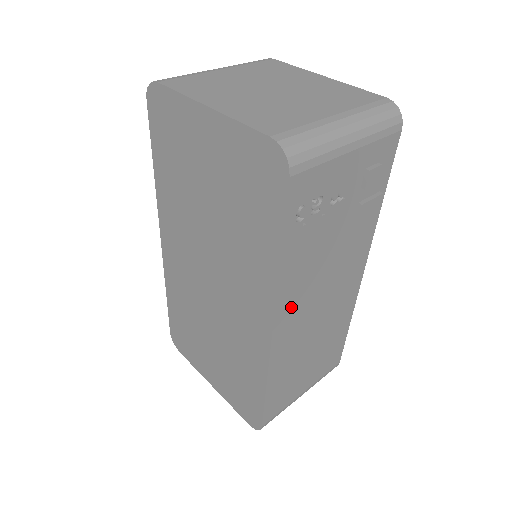
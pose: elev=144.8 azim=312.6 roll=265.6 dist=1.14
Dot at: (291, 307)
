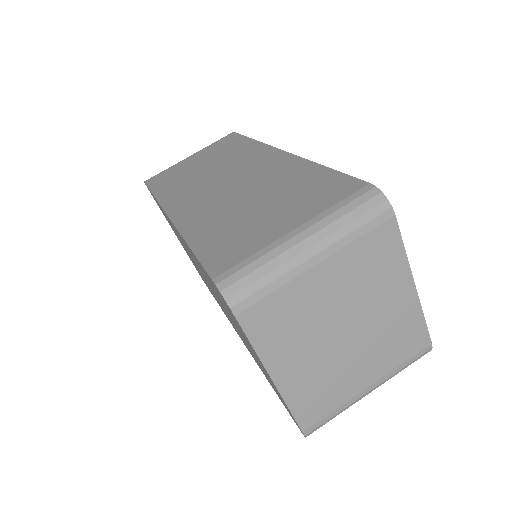
Dot at: occluded
